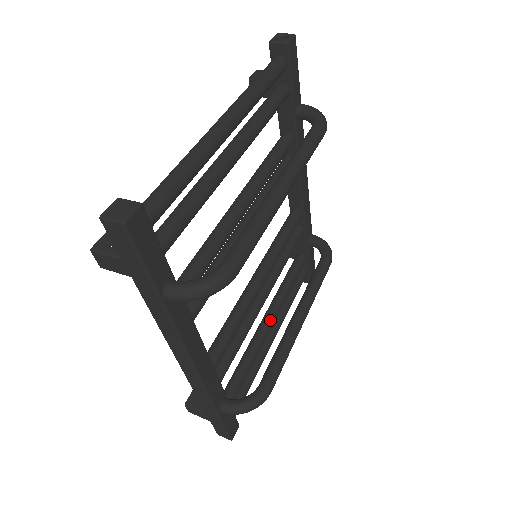
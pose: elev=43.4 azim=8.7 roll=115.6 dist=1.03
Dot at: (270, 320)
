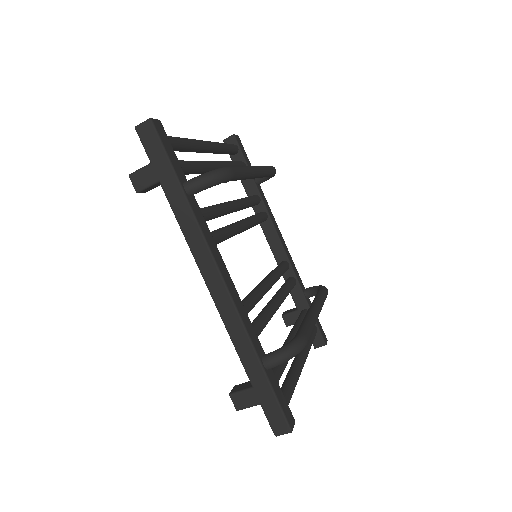
Dot at: (292, 337)
